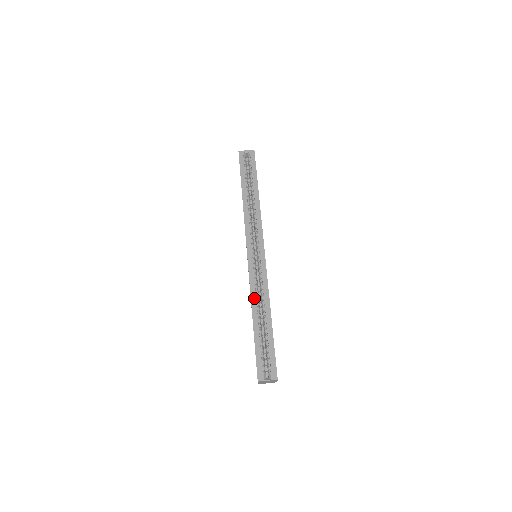
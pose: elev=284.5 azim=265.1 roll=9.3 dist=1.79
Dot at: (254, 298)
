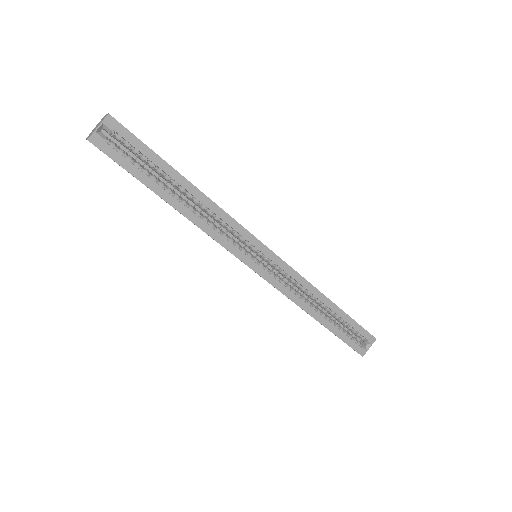
Dot at: (302, 304)
